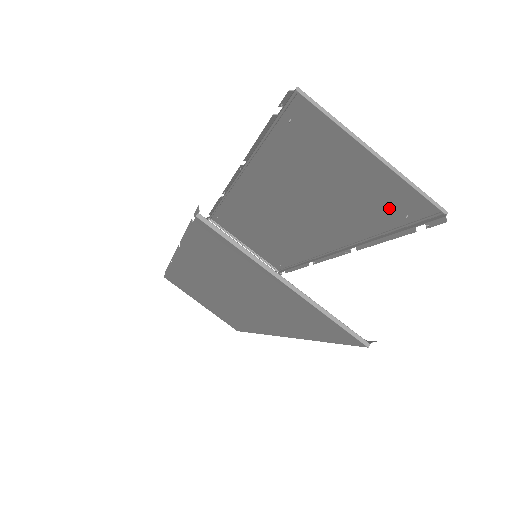
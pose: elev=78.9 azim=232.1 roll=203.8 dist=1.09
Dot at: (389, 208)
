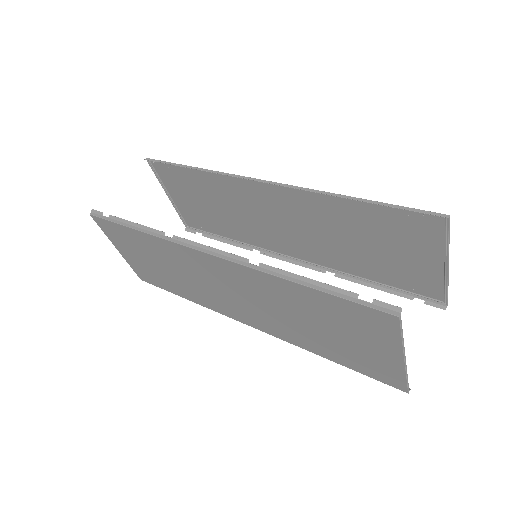
Dot at: (406, 280)
